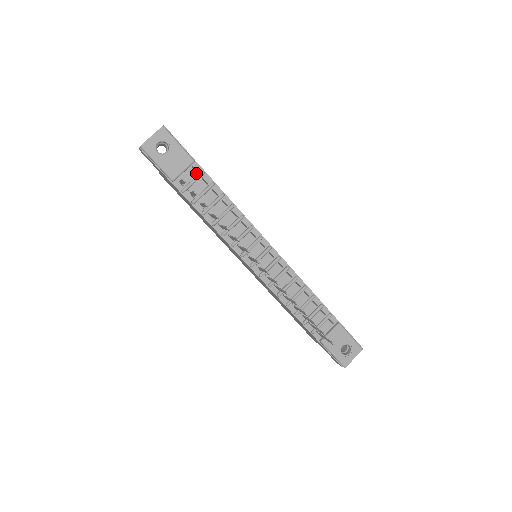
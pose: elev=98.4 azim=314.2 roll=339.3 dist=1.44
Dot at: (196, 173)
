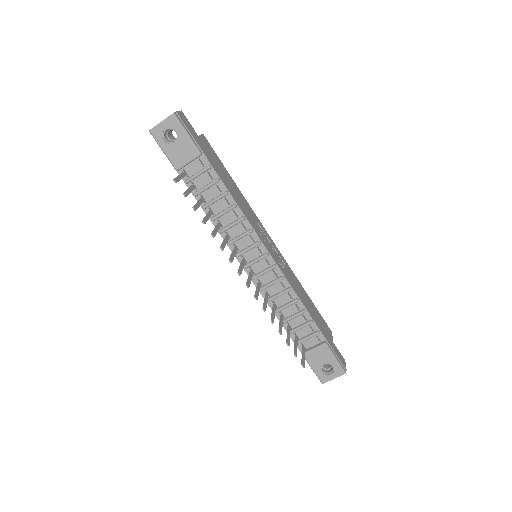
Dot at: (202, 166)
